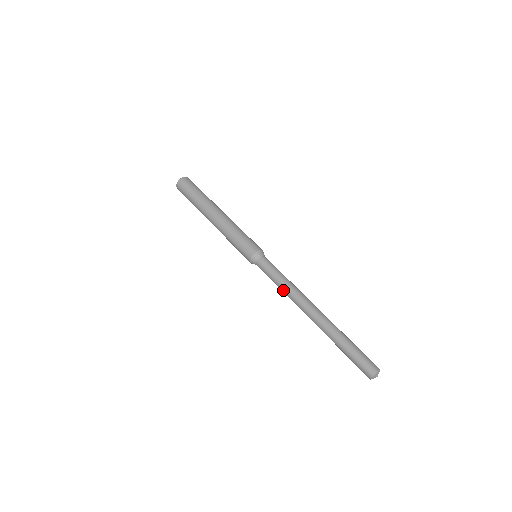
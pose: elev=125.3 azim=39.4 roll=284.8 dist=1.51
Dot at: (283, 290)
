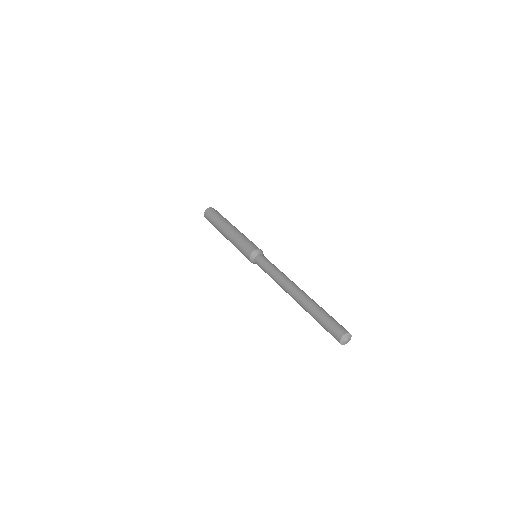
Dot at: (273, 277)
